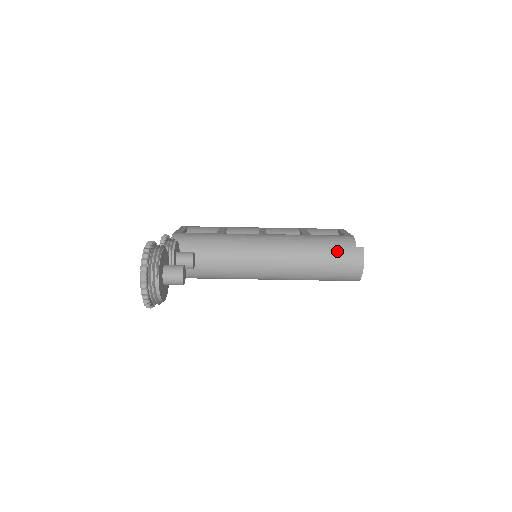
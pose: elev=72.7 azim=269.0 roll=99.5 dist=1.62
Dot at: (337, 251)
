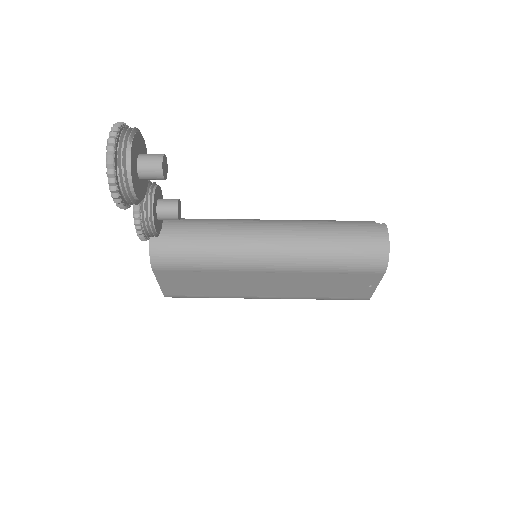
Dot at: (354, 226)
